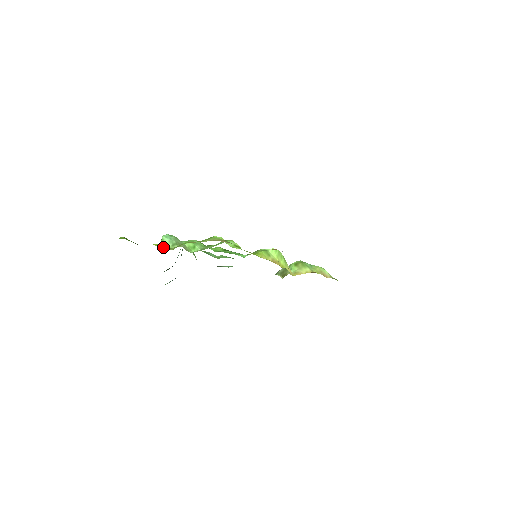
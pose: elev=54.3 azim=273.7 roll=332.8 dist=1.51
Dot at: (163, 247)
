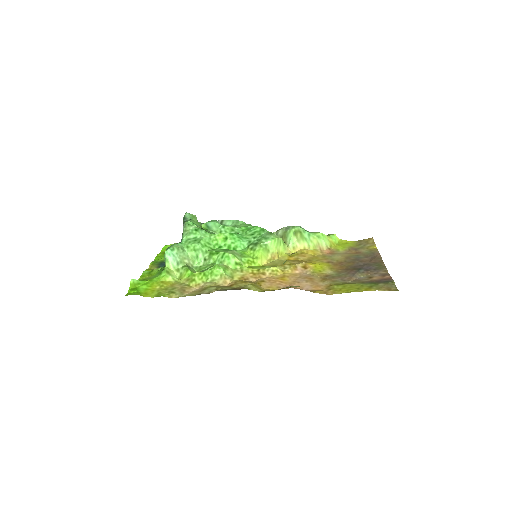
Dot at: (170, 280)
